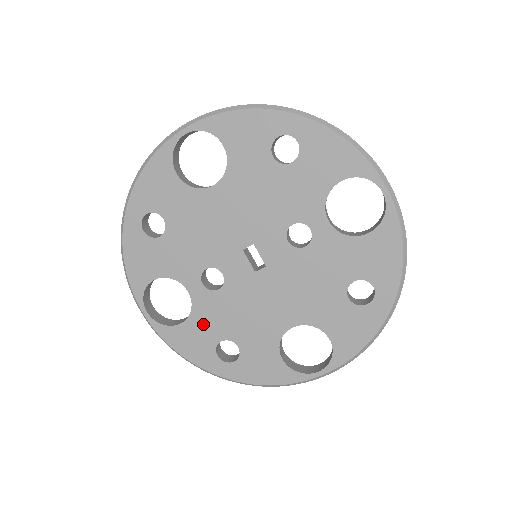
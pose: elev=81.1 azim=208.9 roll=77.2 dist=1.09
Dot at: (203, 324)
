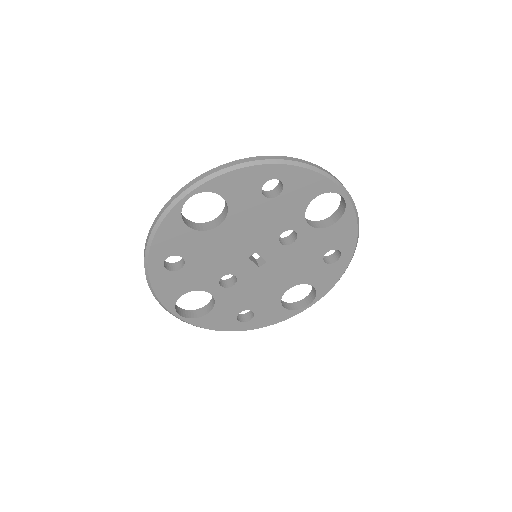
Dot at: (225, 308)
